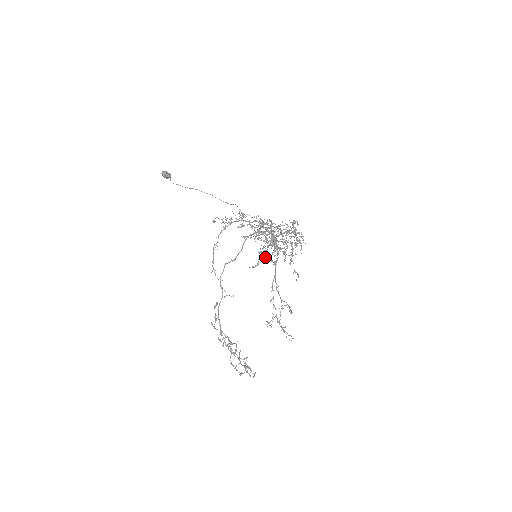
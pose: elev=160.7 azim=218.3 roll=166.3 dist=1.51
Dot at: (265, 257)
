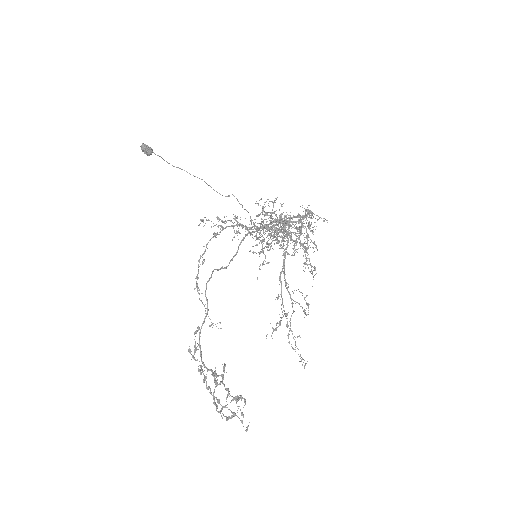
Dot at: (269, 249)
